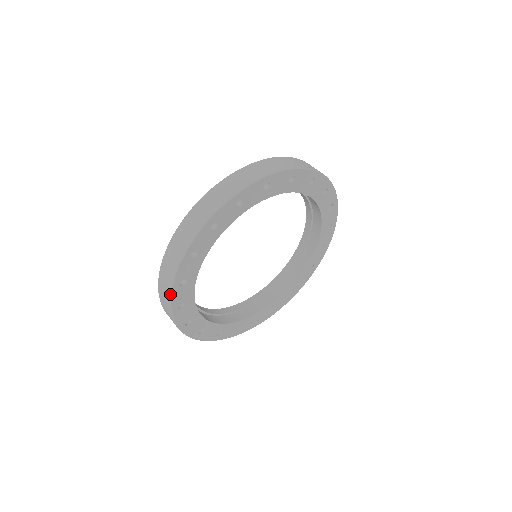
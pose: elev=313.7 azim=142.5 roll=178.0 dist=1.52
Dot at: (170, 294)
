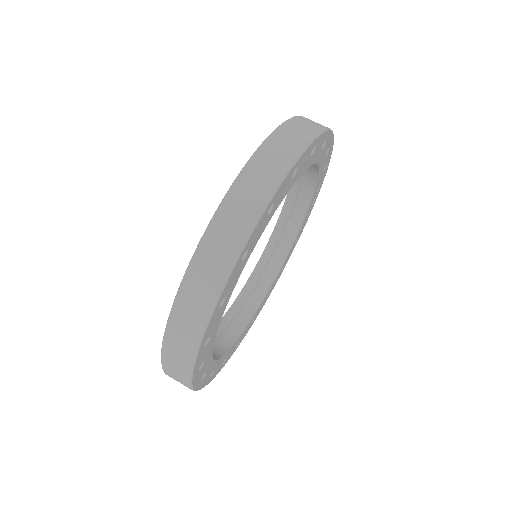
Dot at: occluded
